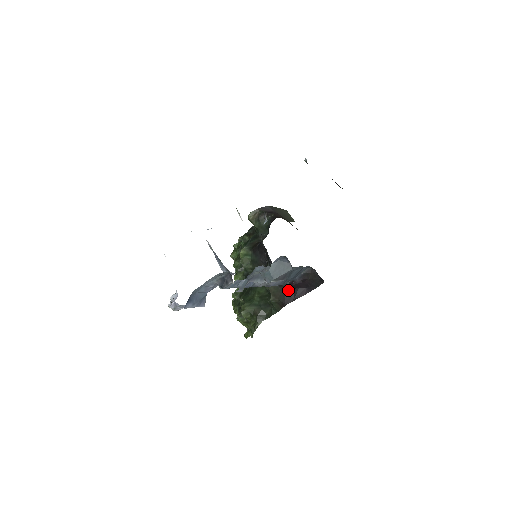
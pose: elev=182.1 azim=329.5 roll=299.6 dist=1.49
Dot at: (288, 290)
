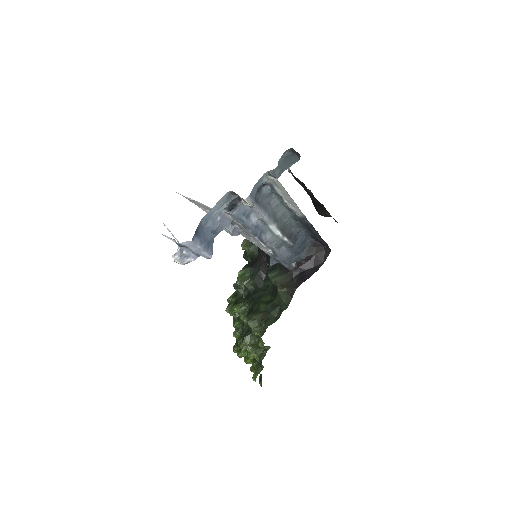
Dot at: (295, 275)
